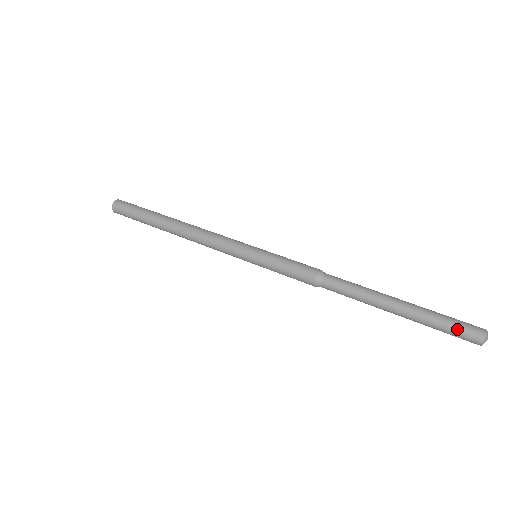
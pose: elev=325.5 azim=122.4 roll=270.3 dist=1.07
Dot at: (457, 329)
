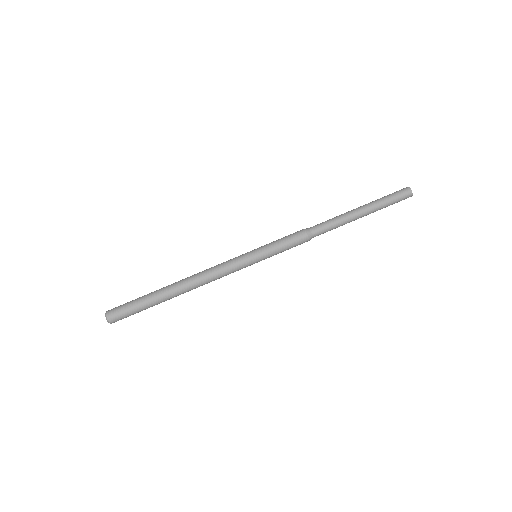
Dot at: occluded
